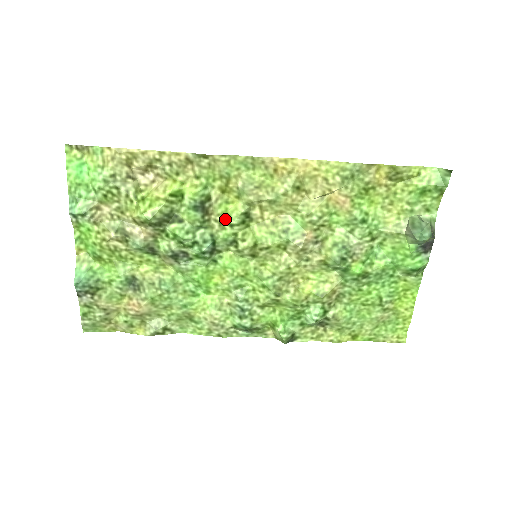
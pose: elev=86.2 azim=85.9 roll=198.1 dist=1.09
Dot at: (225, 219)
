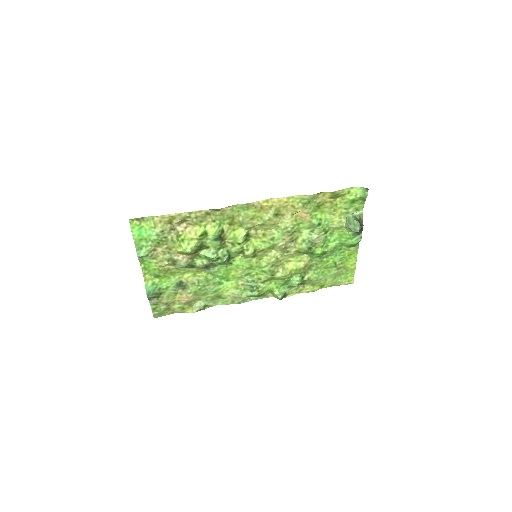
Dot at: (235, 241)
